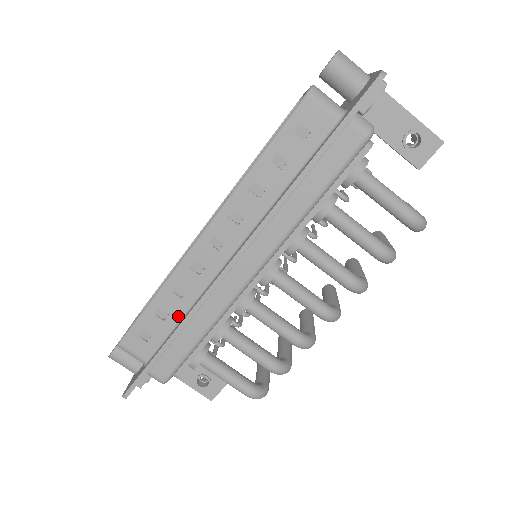
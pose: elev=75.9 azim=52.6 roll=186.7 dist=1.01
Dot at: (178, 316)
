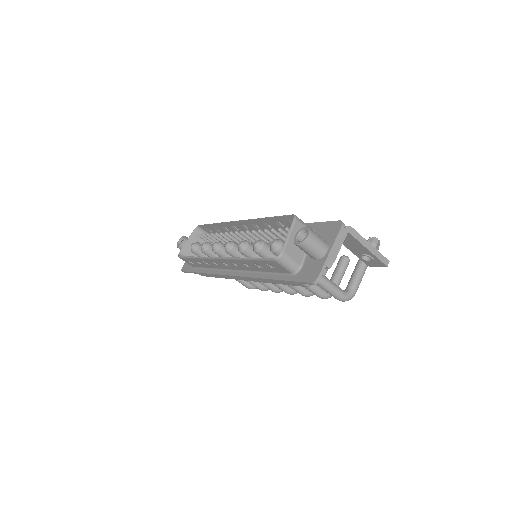
Dot at: (207, 267)
